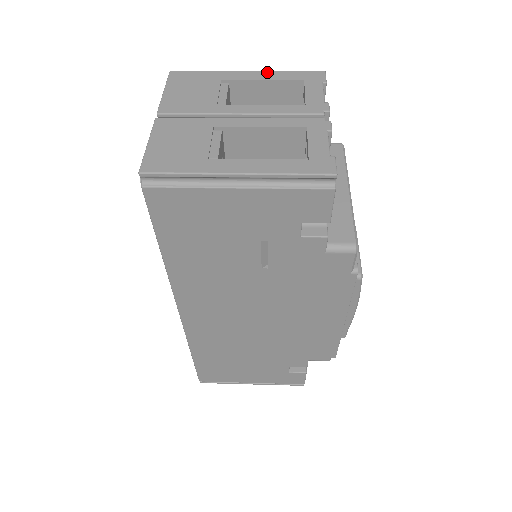
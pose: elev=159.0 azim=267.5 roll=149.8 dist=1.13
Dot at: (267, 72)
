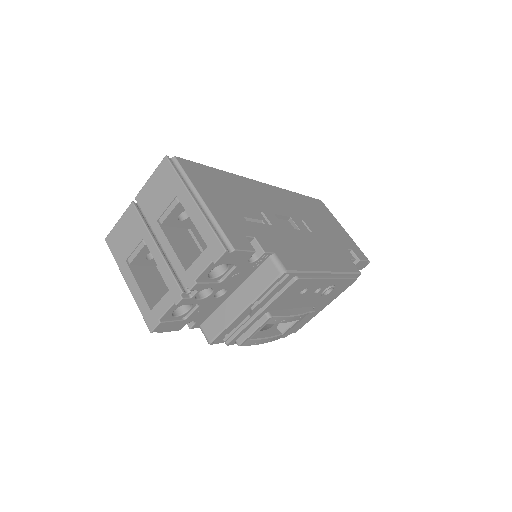
Dot at: (200, 215)
